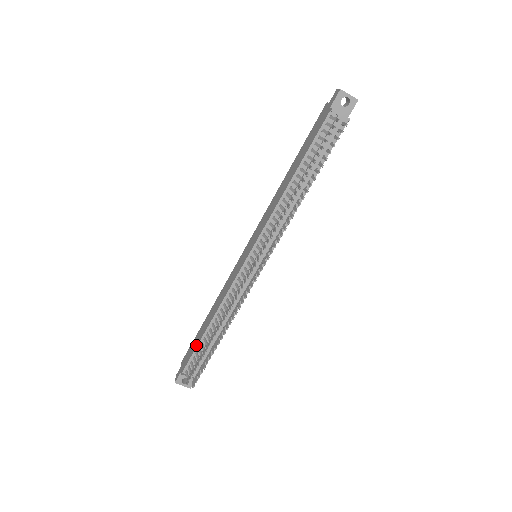
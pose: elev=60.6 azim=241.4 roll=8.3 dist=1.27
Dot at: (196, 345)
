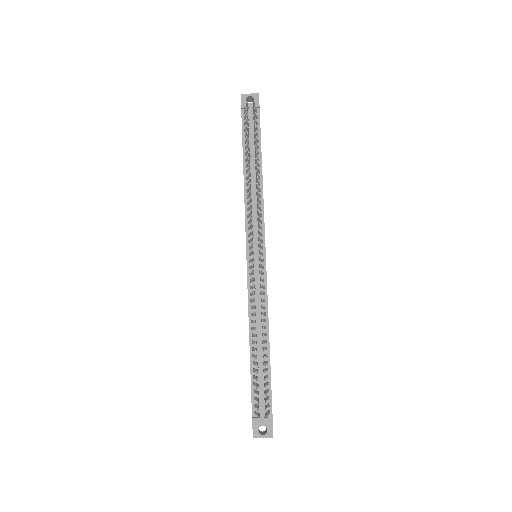
Dot at: occluded
